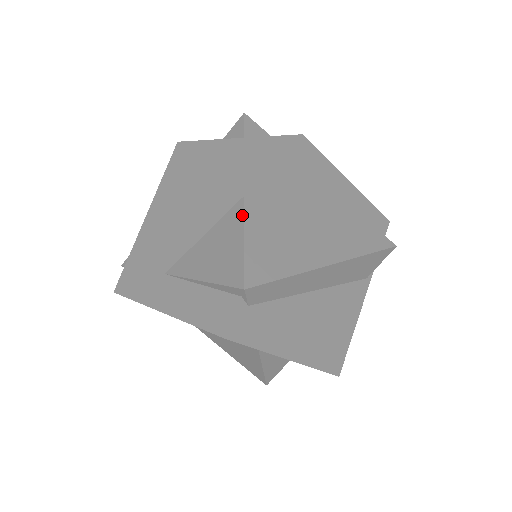
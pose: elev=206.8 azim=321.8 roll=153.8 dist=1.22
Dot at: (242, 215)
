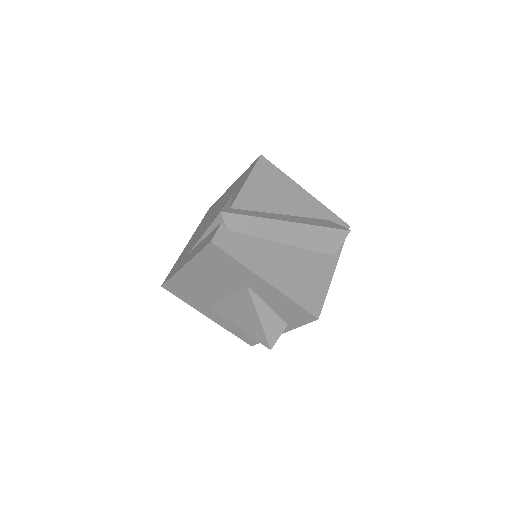
Dot at: (229, 198)
